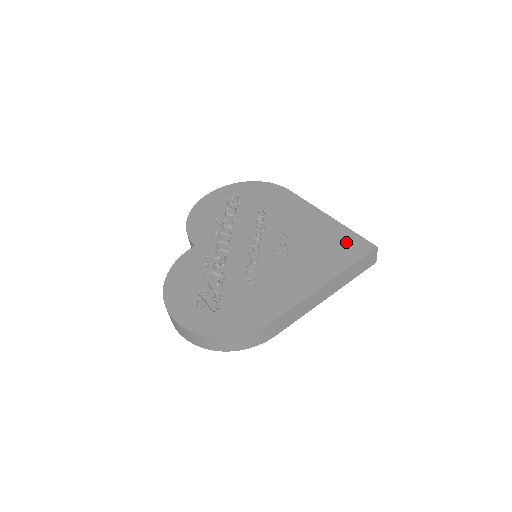
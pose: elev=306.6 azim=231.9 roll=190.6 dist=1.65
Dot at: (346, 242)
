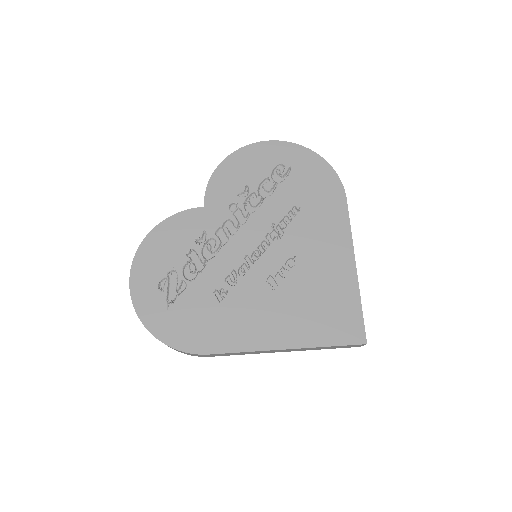
Dot at: (343, 314)
